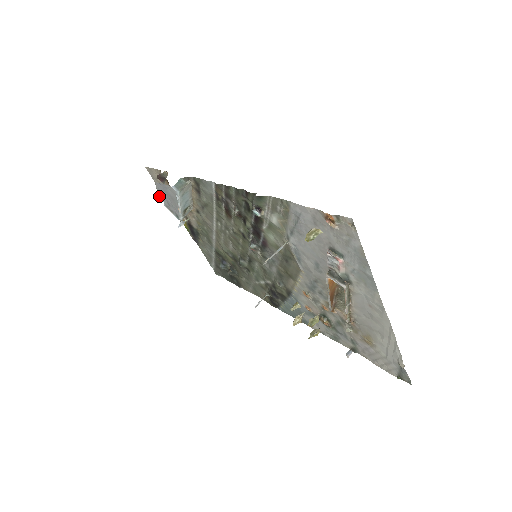
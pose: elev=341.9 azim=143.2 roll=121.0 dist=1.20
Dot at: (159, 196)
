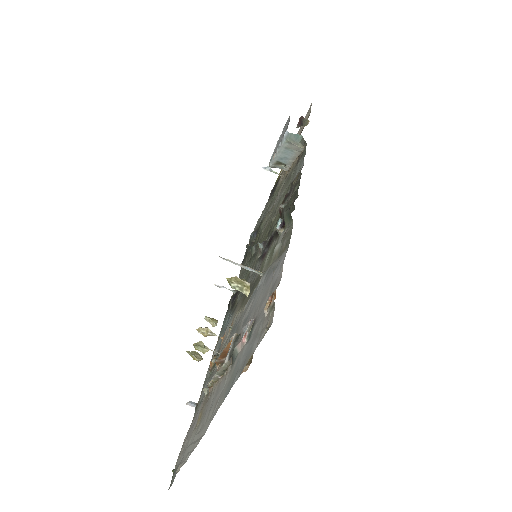
Dot at: occluded
